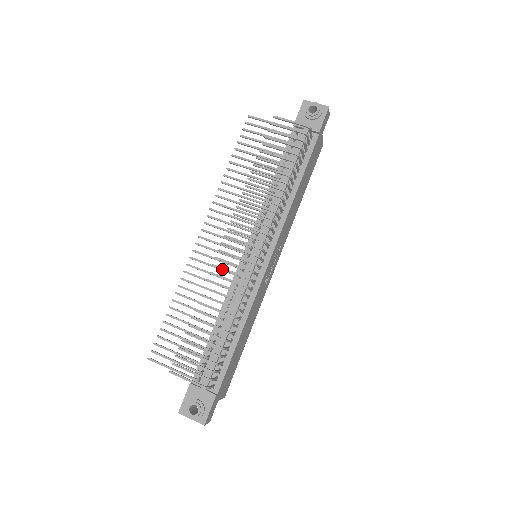
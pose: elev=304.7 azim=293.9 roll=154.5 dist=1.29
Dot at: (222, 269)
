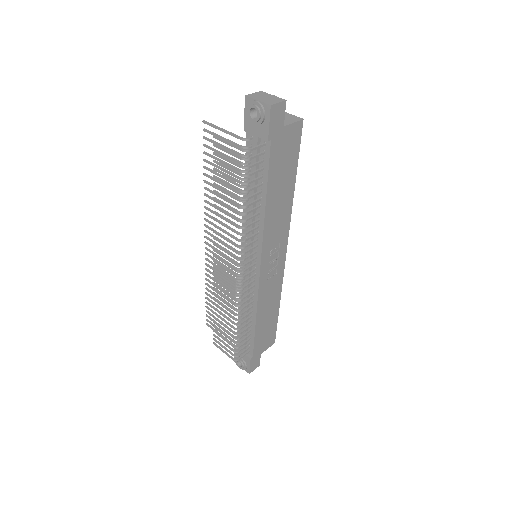
Dot at: occluded
